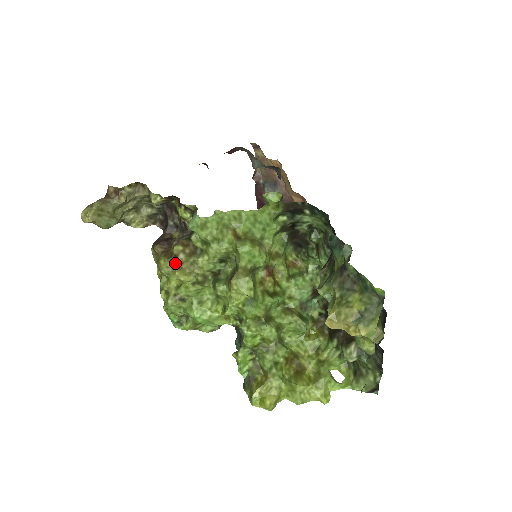
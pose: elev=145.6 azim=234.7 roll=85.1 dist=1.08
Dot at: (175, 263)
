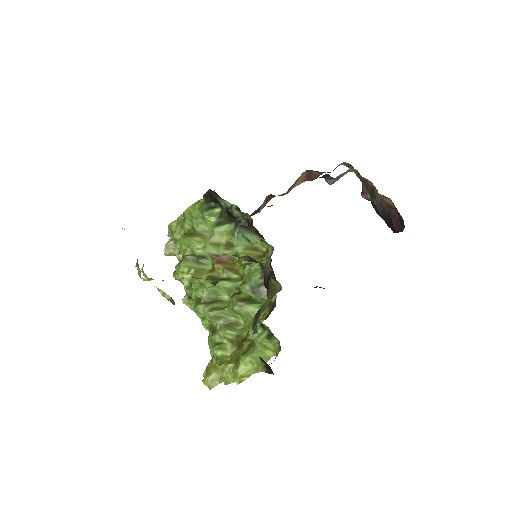
Dot at: occluded
